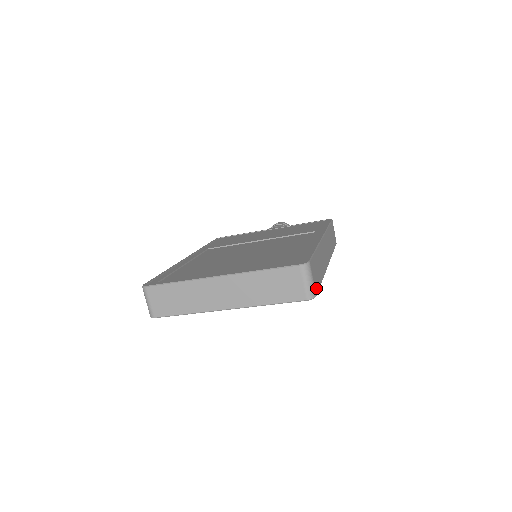
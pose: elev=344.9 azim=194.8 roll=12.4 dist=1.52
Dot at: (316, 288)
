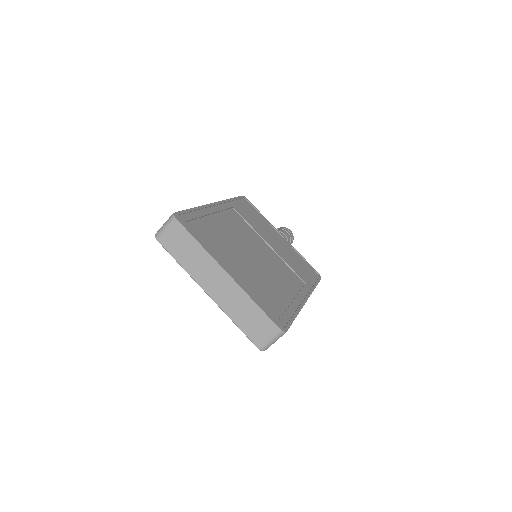
Dot at: occluded
